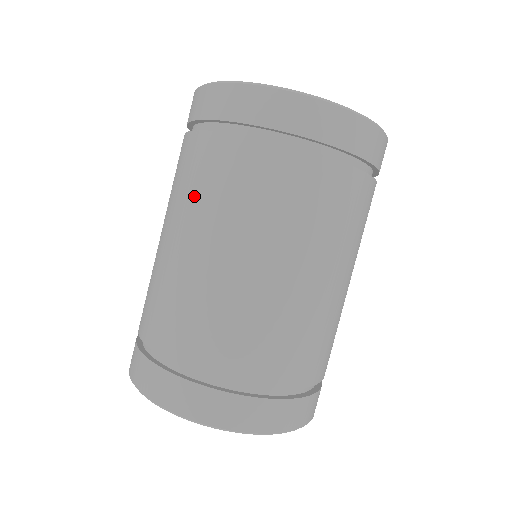
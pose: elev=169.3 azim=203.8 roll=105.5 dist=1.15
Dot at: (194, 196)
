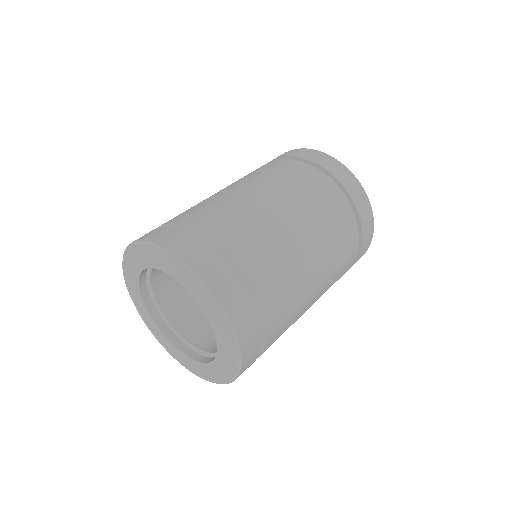
Dot at: occluded
